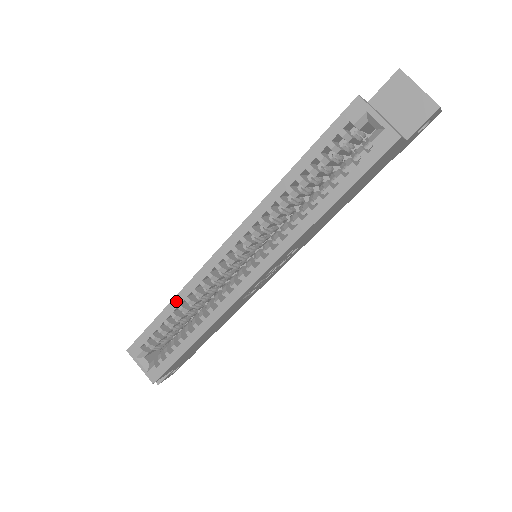
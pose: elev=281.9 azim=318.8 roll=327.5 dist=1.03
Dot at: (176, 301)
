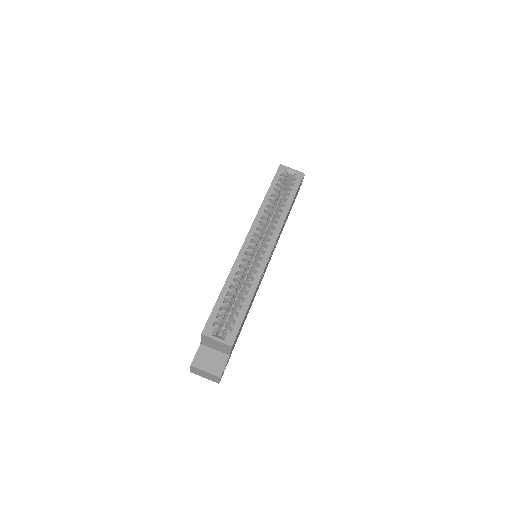
Dot at: (229, 281)
